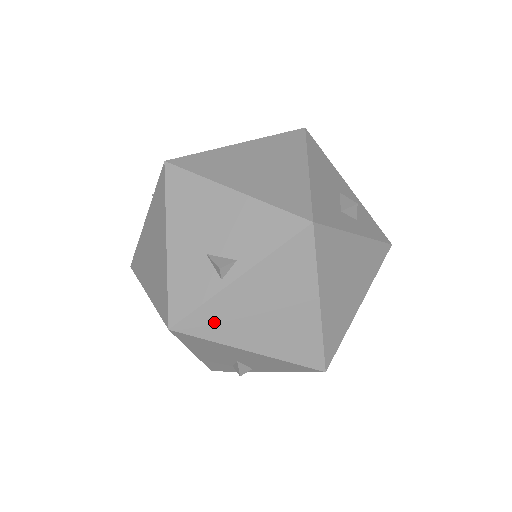
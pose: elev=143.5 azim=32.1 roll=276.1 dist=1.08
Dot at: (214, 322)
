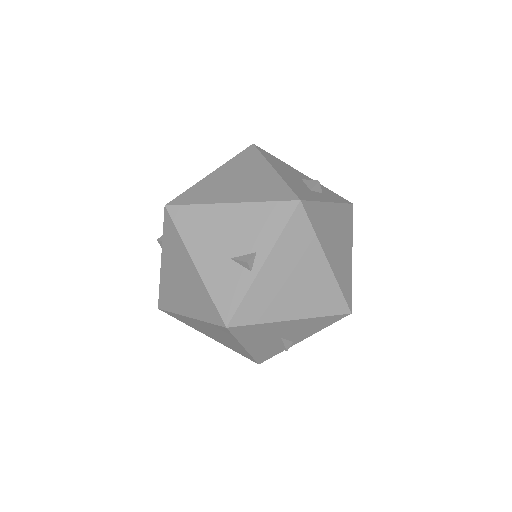
Dot at: (258, 307)
